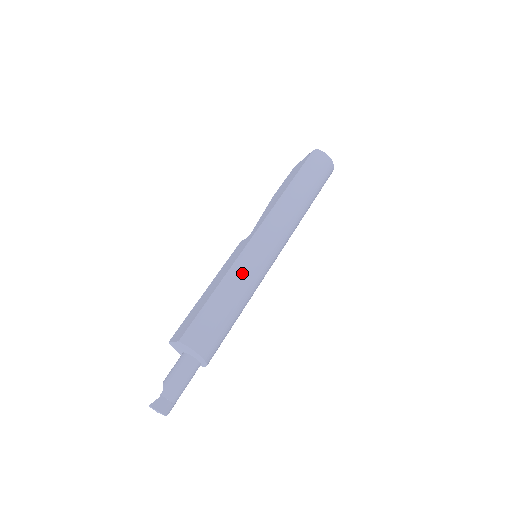
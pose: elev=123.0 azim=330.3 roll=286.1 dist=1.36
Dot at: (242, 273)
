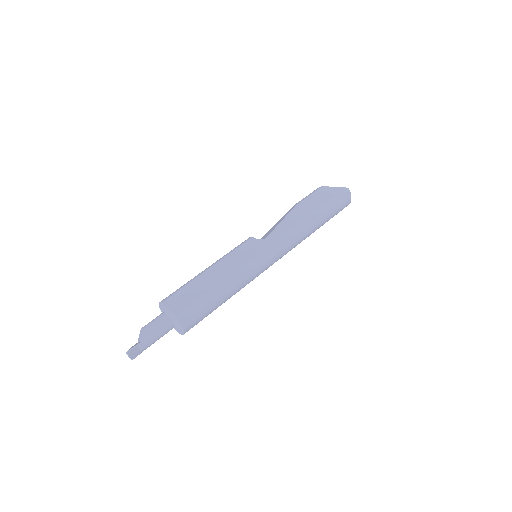
Dot at: (245, 277)
